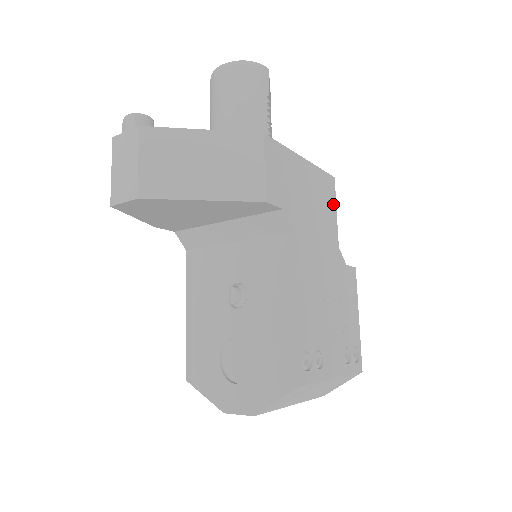
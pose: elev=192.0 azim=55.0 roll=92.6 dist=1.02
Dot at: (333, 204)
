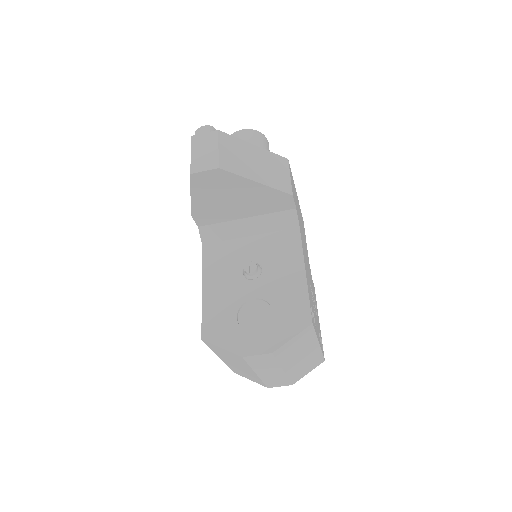
Dot at: occluded
